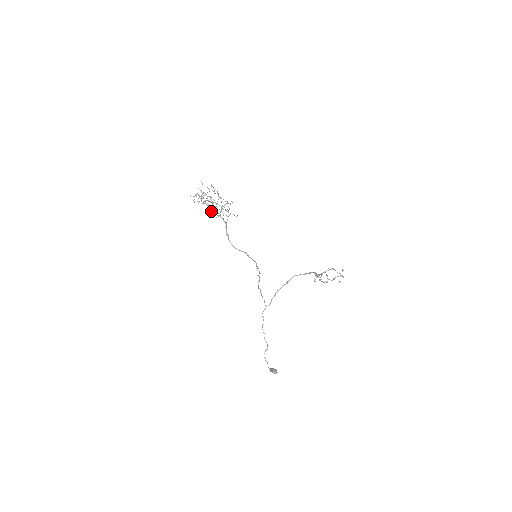
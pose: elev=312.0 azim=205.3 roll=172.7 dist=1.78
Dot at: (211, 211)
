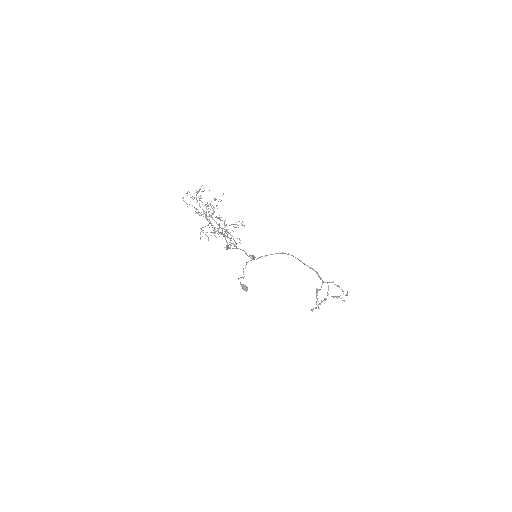
Dot at: (210, 223)
